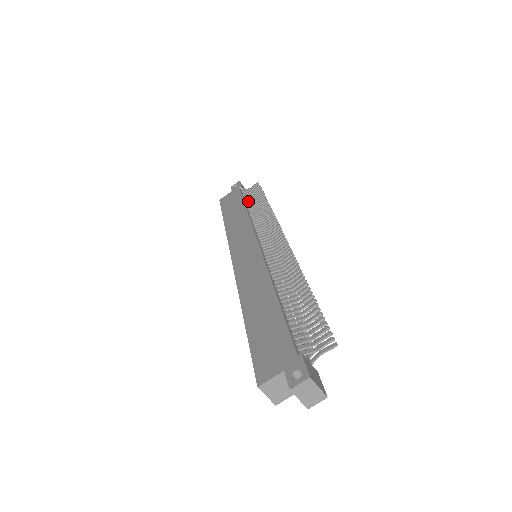
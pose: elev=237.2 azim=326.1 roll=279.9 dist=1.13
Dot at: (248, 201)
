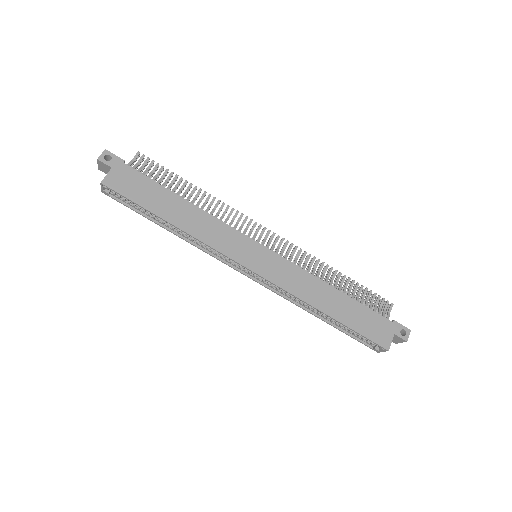
Dot at: occluded
